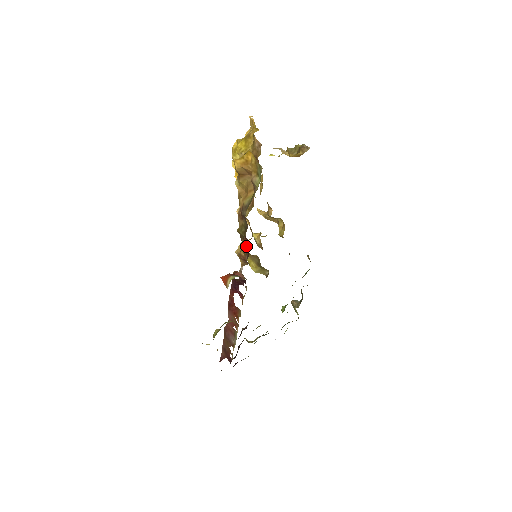
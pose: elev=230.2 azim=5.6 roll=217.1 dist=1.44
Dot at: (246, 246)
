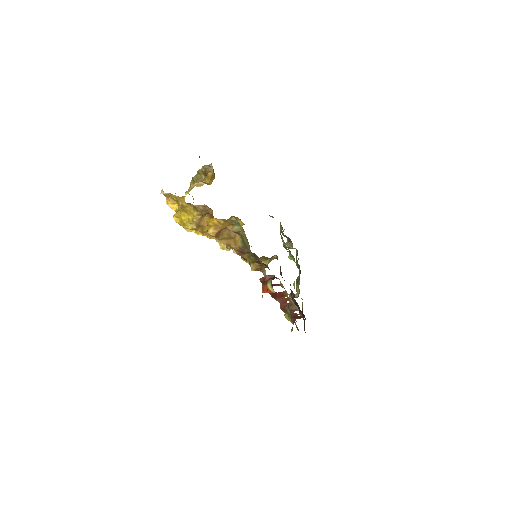
Dot at: (258, 262)
